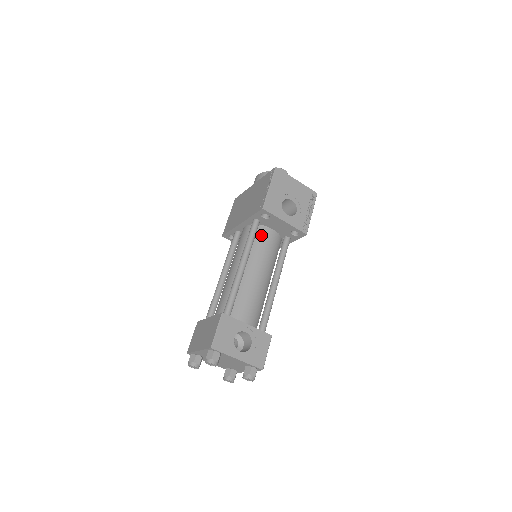
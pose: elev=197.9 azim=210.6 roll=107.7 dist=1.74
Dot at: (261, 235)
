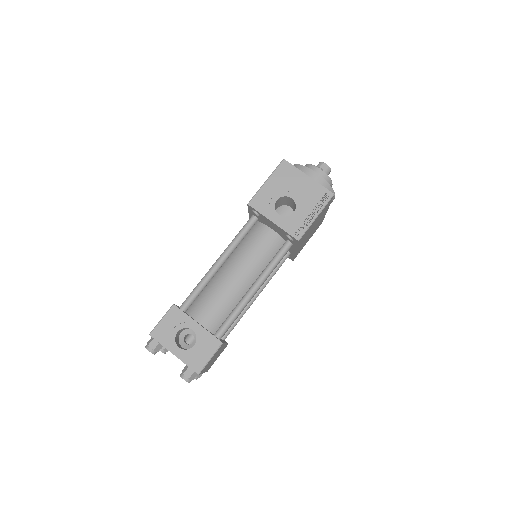
Dot at: (256, 233)
